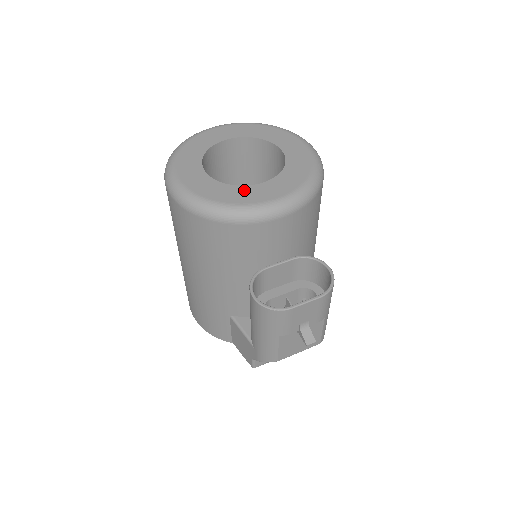
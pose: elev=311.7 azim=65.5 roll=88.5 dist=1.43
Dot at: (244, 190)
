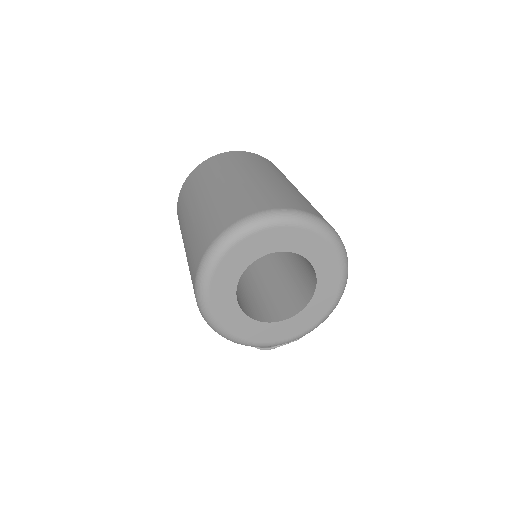
Dot at: (269, 328)
